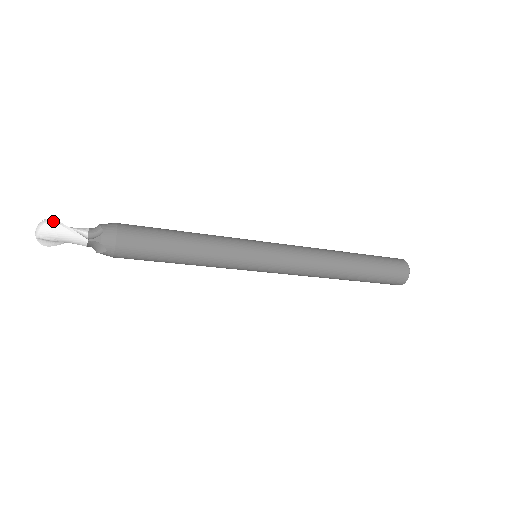
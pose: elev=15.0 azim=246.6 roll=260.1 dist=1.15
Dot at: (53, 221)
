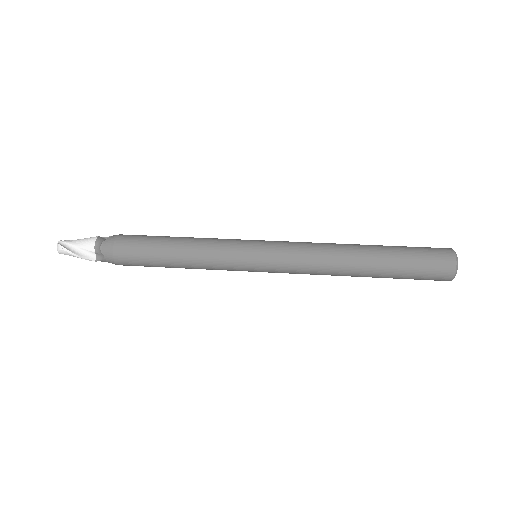
Dot at: (64, 250)
